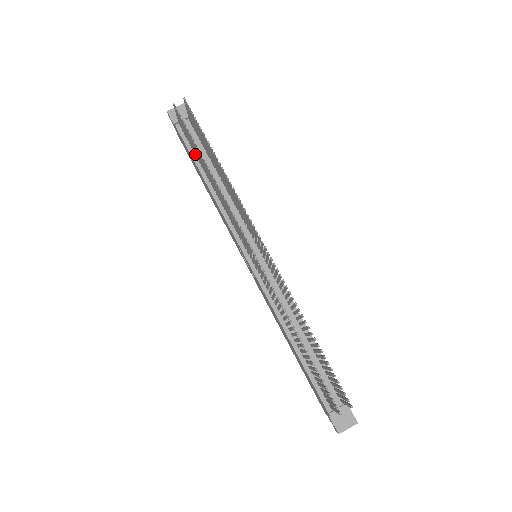
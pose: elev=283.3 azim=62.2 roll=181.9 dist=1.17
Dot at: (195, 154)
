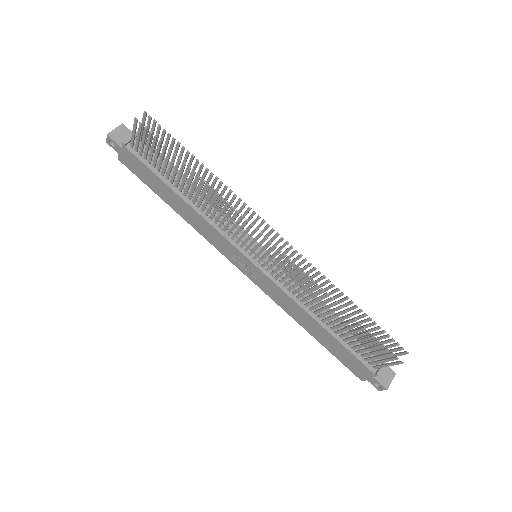
Dot at: (158, 172)
